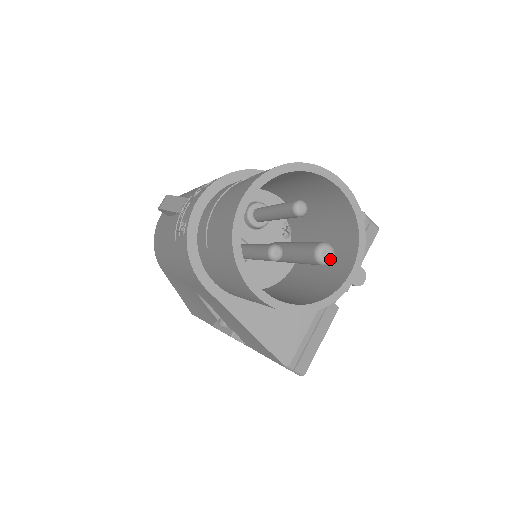
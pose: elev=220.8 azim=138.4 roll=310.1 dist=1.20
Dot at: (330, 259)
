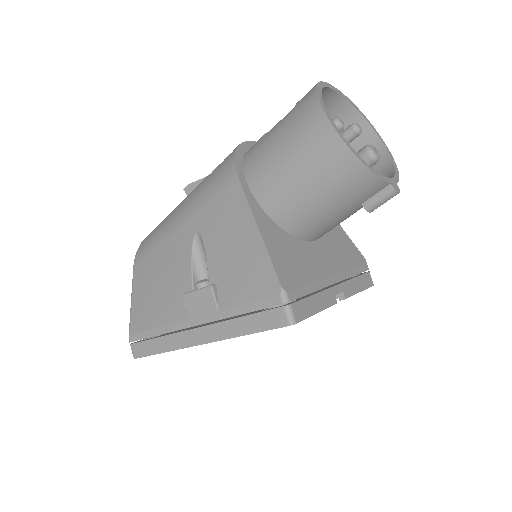
Dot at: (377, 155)
